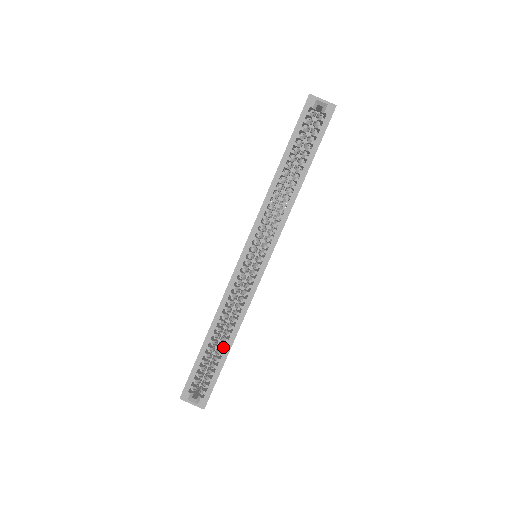
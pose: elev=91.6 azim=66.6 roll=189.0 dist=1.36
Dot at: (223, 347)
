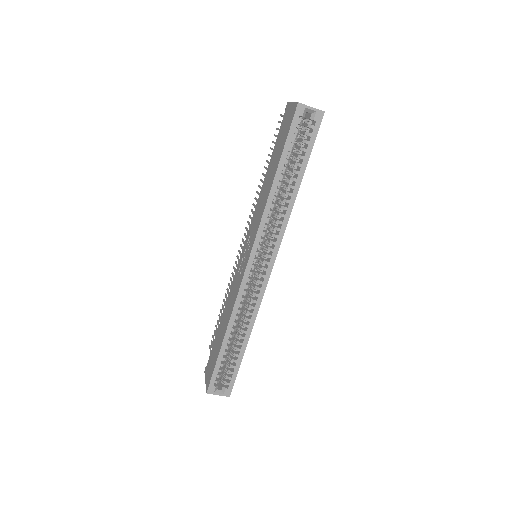
Dot at: (240, 344)
